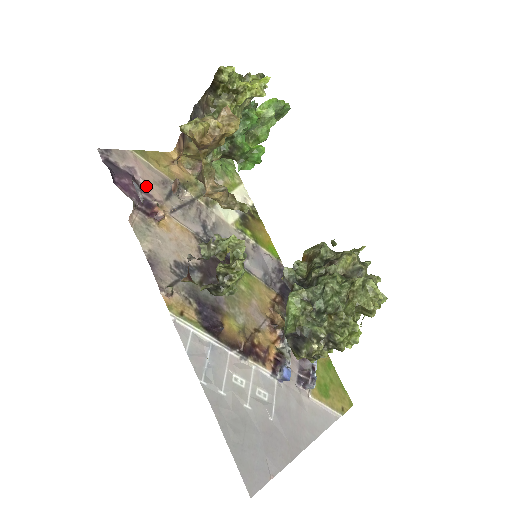
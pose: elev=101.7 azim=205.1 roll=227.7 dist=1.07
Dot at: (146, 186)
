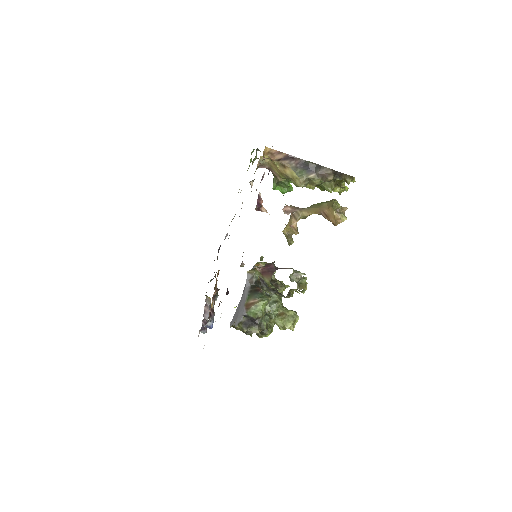
Dot at: occluded
